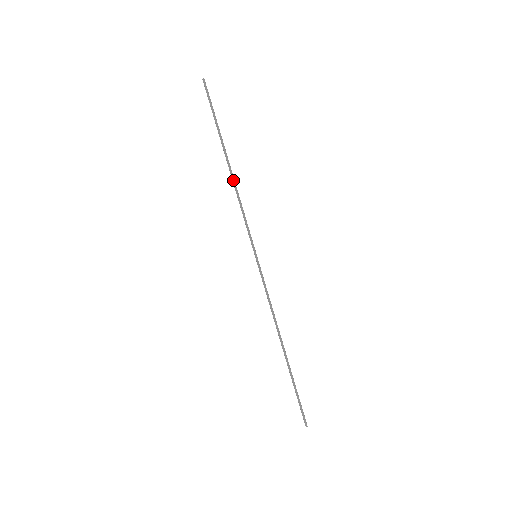
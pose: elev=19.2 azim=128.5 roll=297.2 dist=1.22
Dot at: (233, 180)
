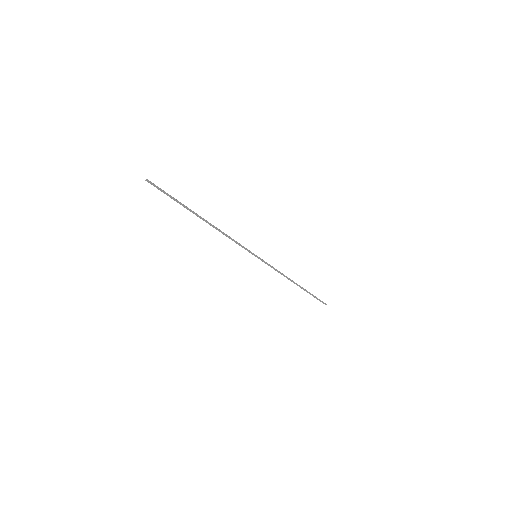
Dot at: (215, 228)
